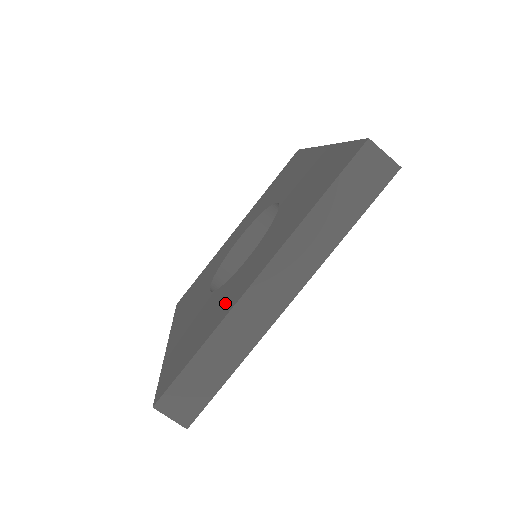
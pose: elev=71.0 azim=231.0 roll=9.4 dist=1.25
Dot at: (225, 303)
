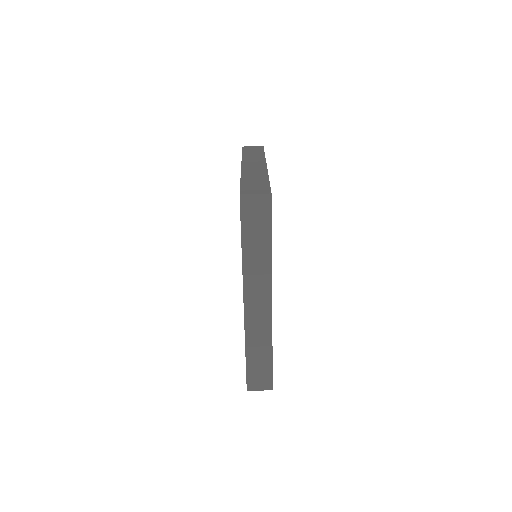
Dot at: occluded
